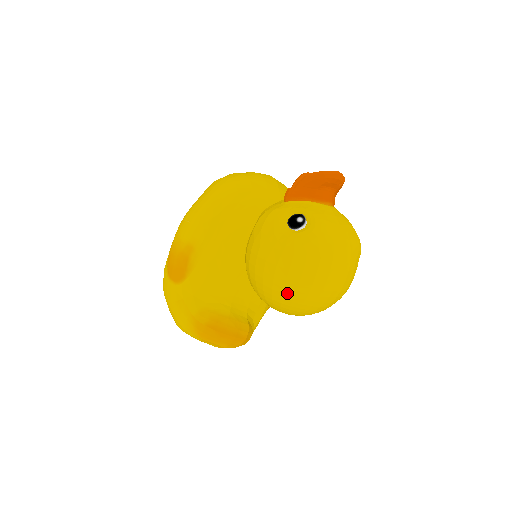
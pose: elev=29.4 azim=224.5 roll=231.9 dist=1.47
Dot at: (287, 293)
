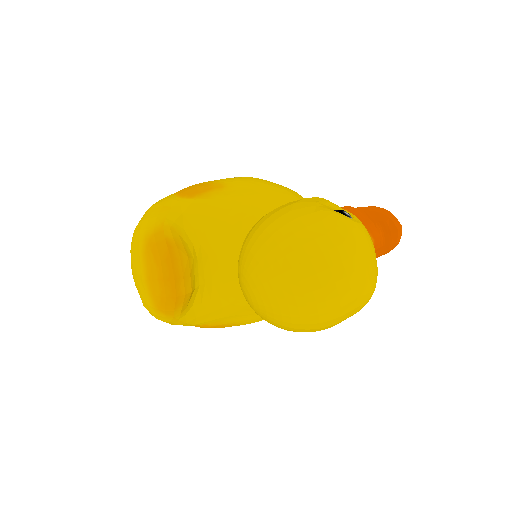
Dot at: (283, 247)
